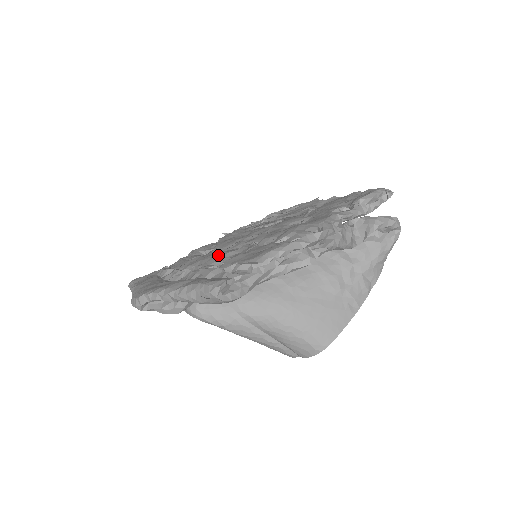
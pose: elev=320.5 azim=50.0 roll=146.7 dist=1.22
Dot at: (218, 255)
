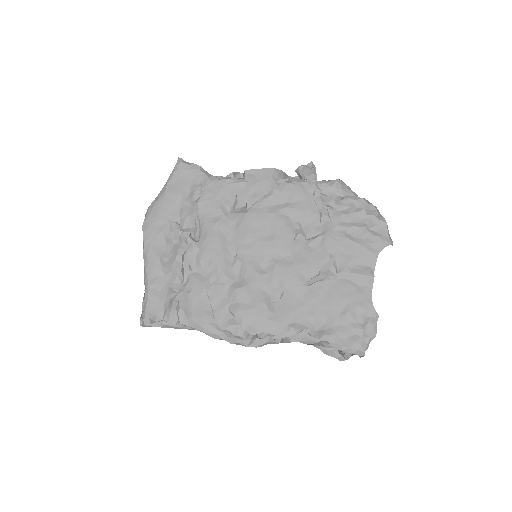
Dot at: (210, 254)
